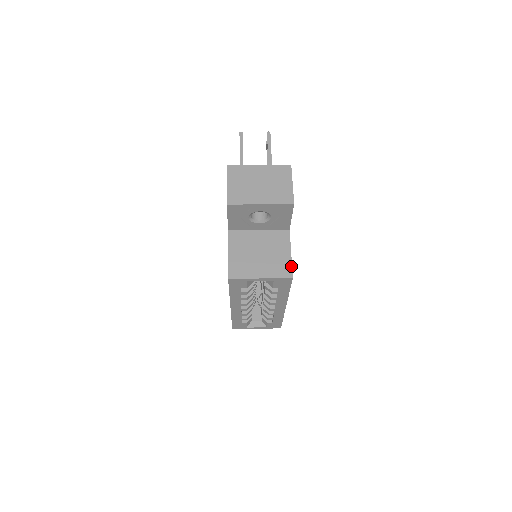
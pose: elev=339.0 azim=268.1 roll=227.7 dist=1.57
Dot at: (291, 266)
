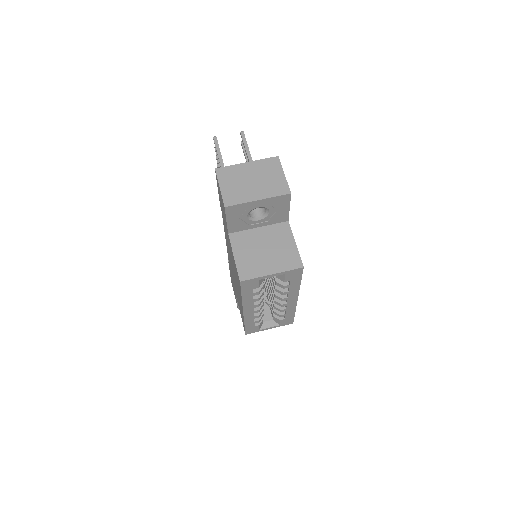
Dot at: (299, 256)
